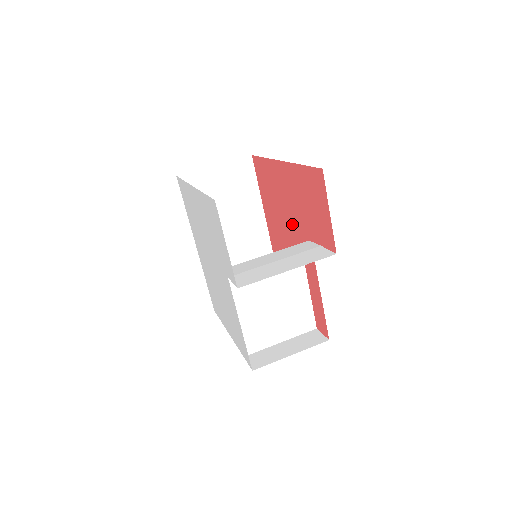
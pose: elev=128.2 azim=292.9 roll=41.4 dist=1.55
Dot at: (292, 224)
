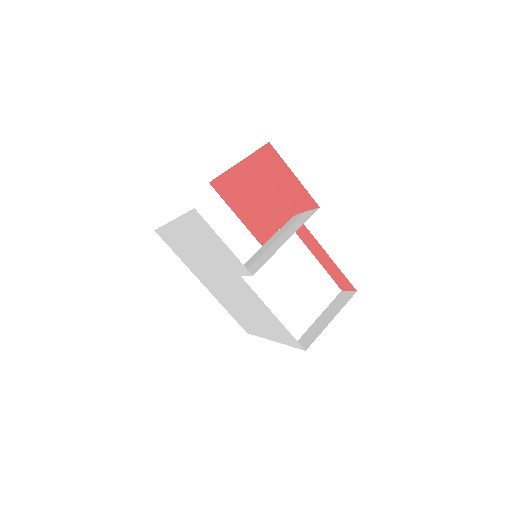
Dot at: (272, 214)
